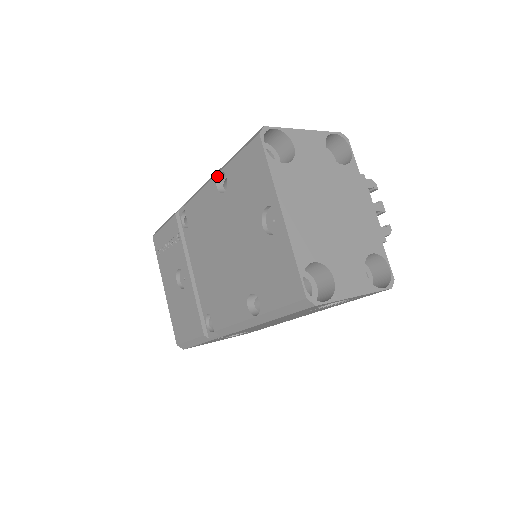
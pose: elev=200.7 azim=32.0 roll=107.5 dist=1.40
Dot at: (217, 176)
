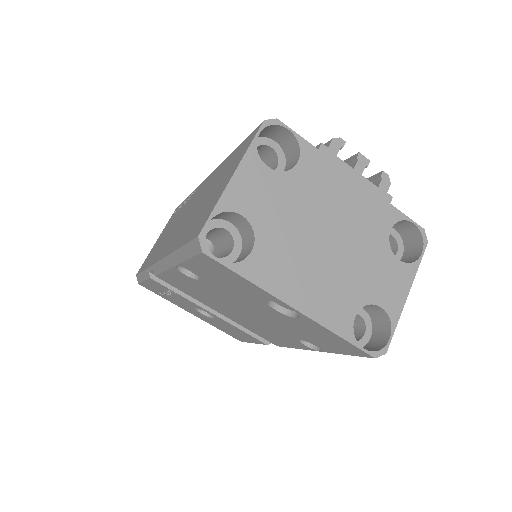
Dot at: (176, 267)
